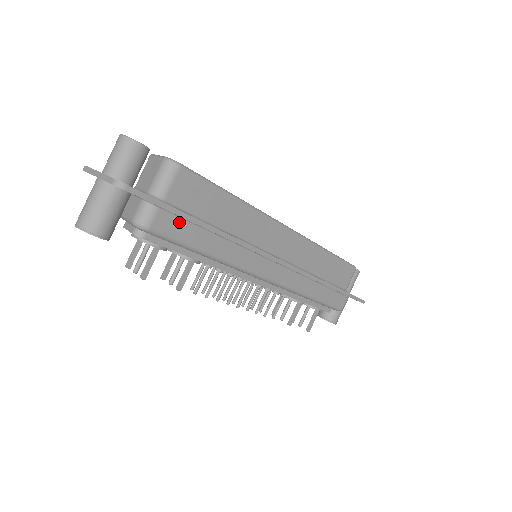
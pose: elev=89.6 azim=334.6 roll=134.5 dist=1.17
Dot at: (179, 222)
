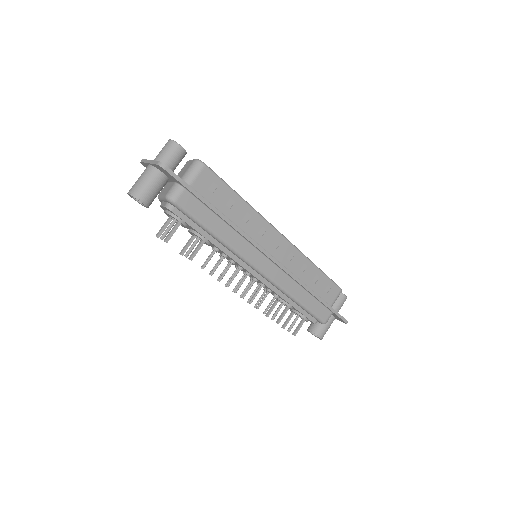
Dot at: (198, 204)
